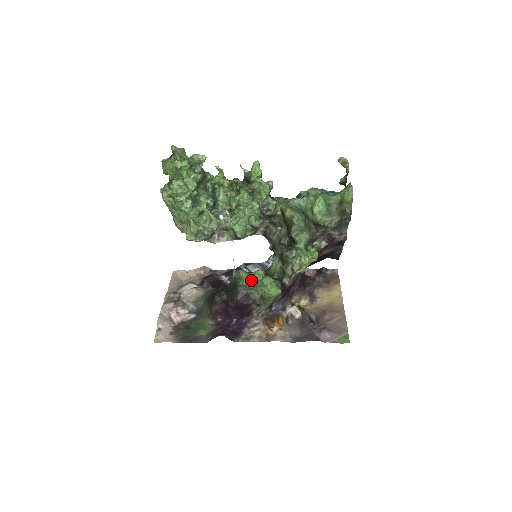
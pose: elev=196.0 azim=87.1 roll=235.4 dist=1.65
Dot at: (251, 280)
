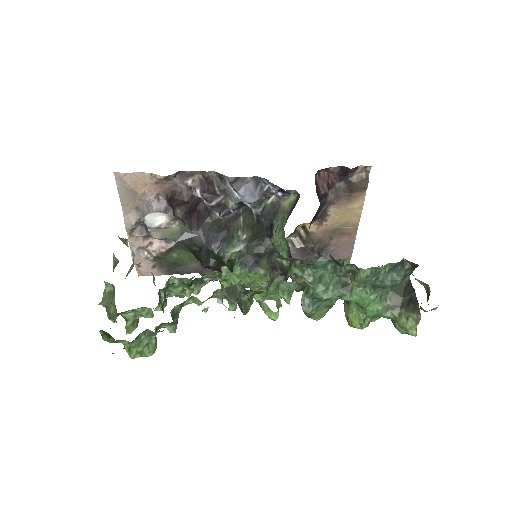
Dot at: (250, 282)
